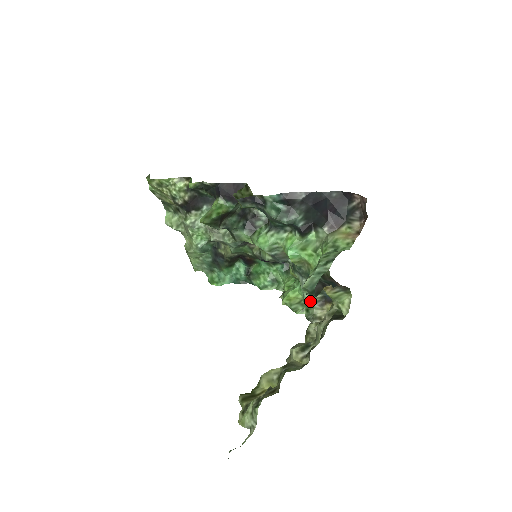
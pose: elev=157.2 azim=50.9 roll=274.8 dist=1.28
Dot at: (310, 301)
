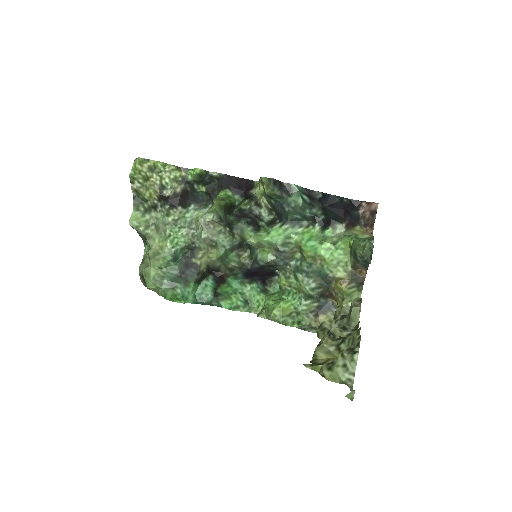
Dot at: (306, 310)
